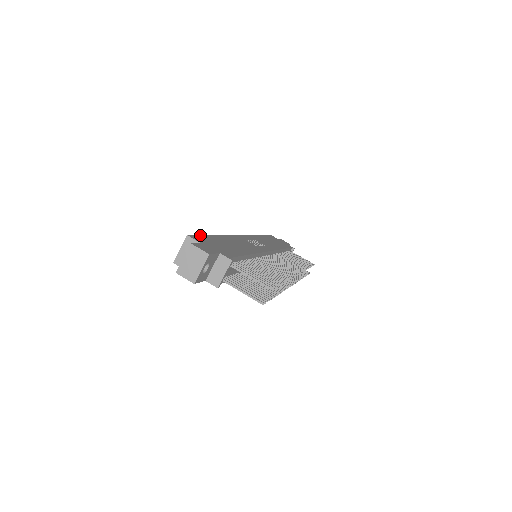
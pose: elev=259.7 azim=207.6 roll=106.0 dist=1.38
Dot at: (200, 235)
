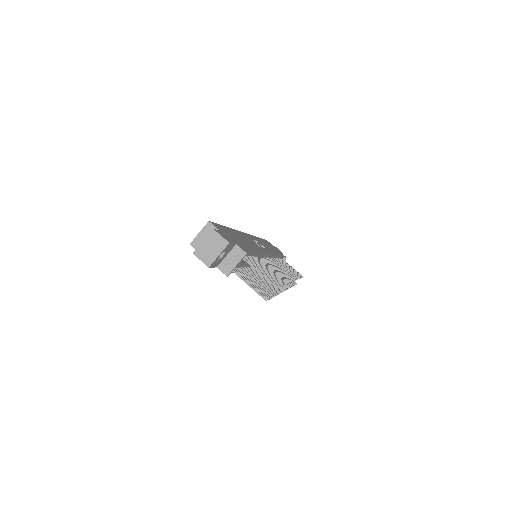
Dot at: (218, 224)
